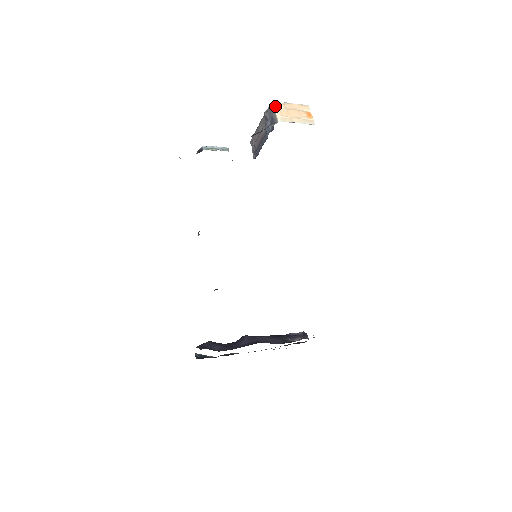
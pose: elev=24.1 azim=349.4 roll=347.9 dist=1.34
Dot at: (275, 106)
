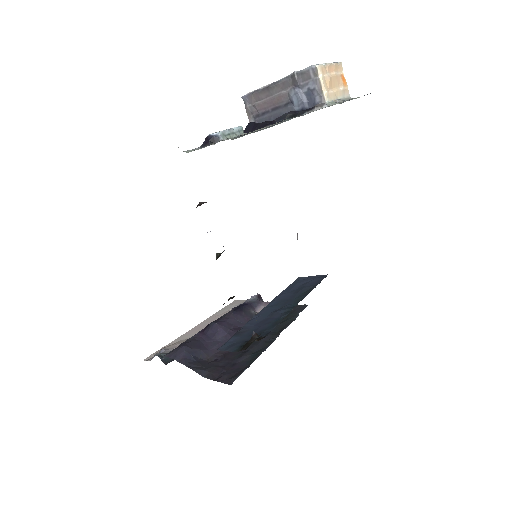
Dot at: (320, 73)
